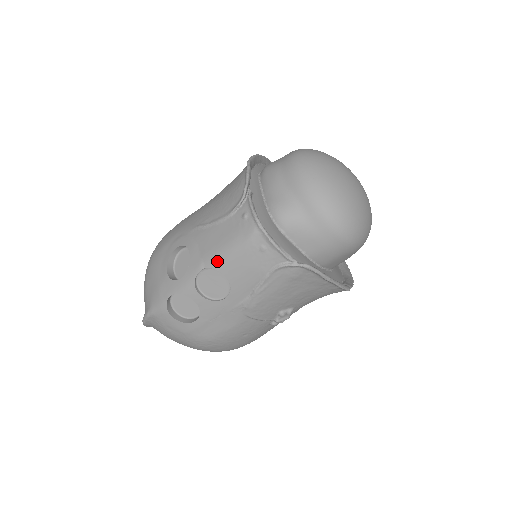
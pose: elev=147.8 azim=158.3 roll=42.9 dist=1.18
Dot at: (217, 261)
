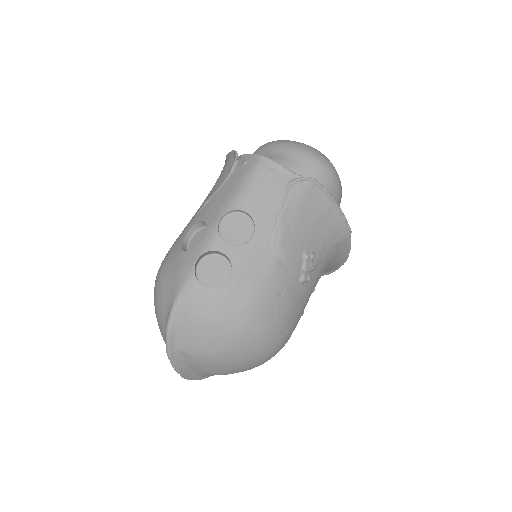
Dot at: (234, 202)
